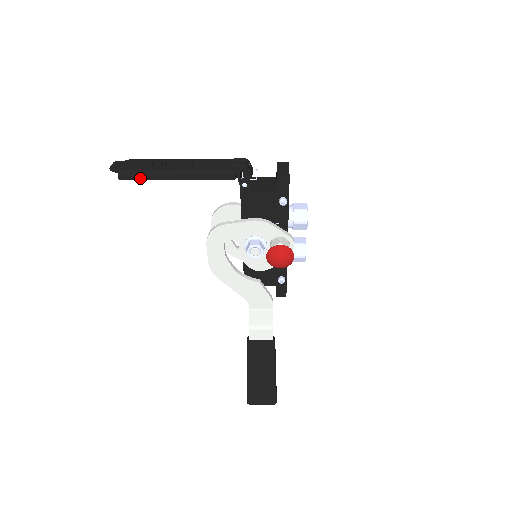
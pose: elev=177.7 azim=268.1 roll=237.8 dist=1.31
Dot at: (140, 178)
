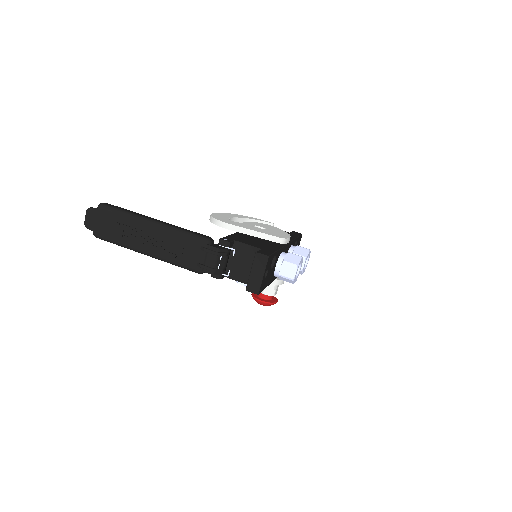
Dot at: (115, 243)
